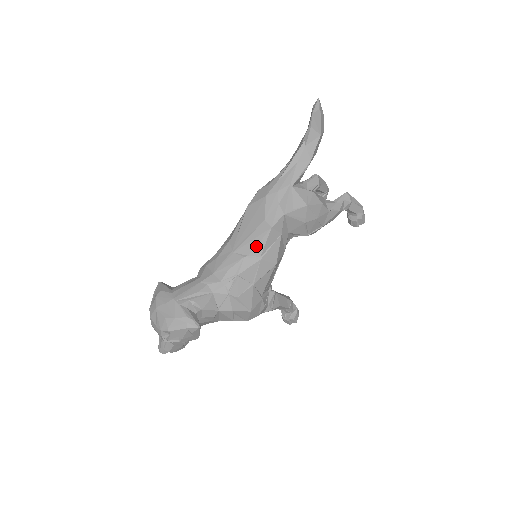
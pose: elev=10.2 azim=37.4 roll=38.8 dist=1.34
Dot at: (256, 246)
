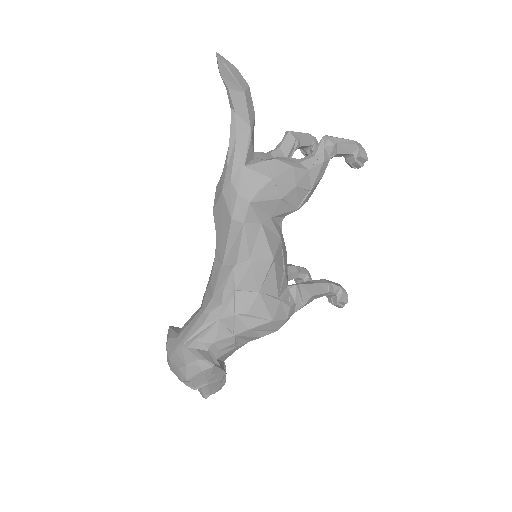
Dot at: (239, 250)
